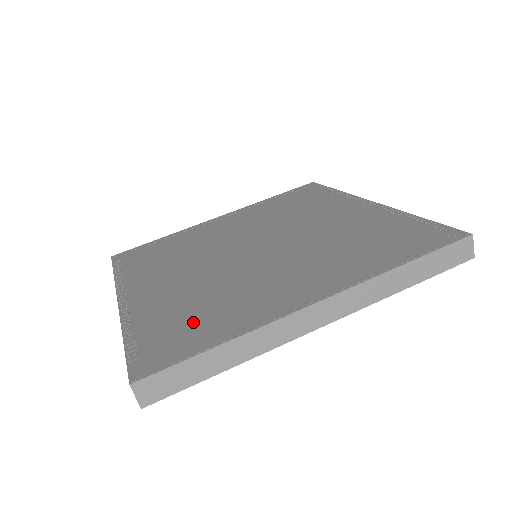
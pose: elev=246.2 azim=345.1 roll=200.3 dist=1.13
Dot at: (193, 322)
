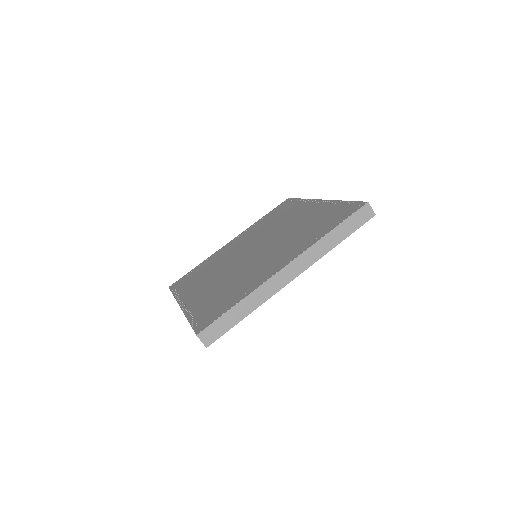
Dot at: (223, 299)
